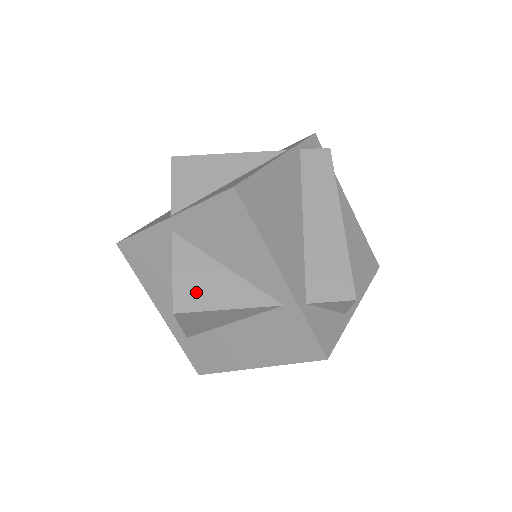
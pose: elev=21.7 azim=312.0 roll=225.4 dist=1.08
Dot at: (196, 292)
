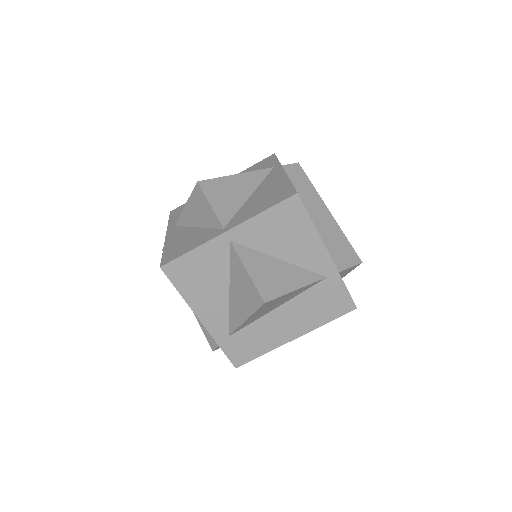
Dot at: (271, 283)
